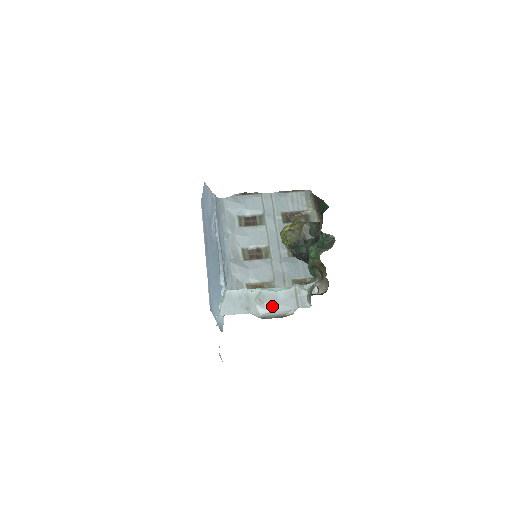
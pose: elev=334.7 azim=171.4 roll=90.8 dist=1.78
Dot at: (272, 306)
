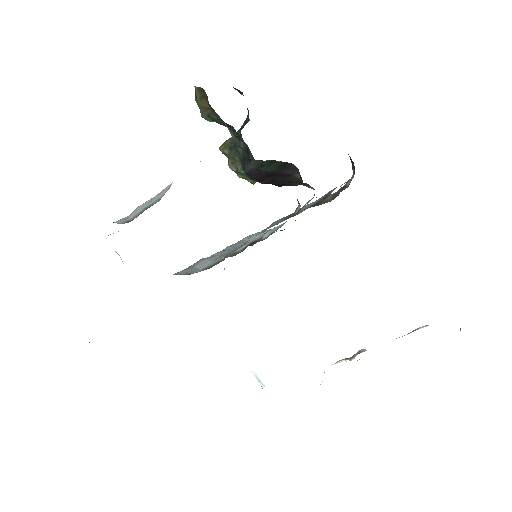
Dot at: occluded
